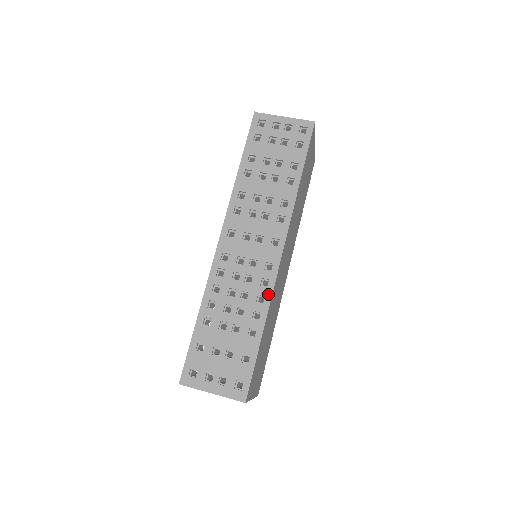
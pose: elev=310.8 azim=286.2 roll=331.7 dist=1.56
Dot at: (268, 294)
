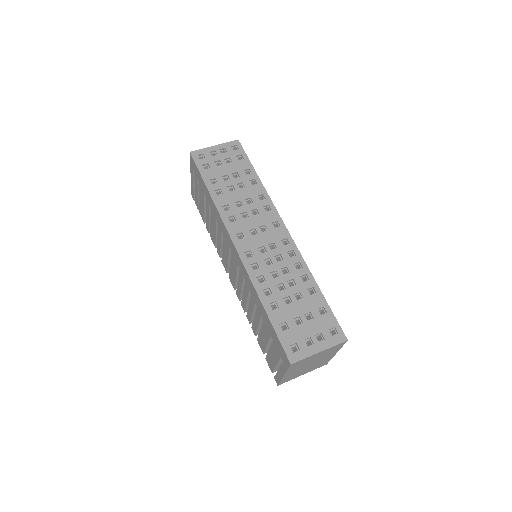
Dot at: (300, 259)
